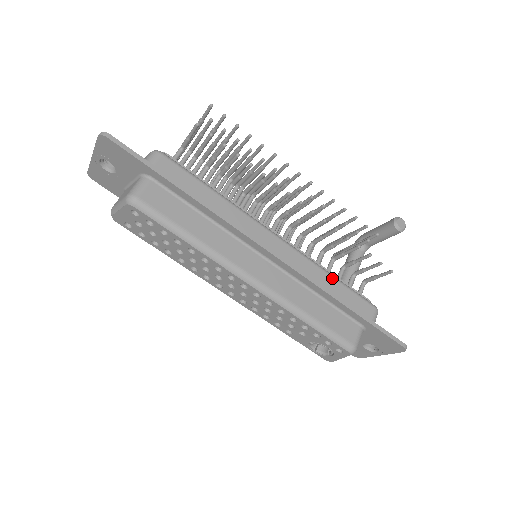
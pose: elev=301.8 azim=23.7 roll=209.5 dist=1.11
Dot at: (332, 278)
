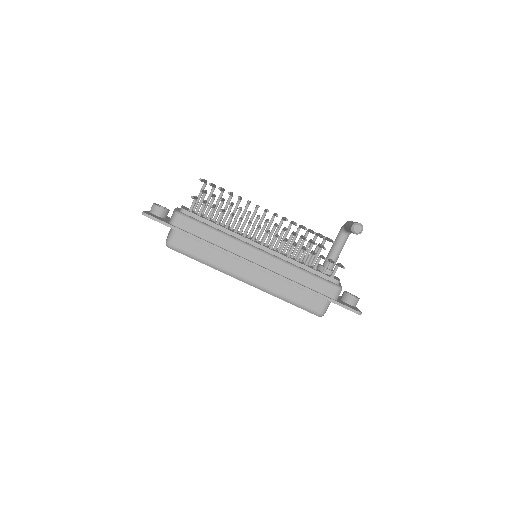
Dot at: (302, 273)
